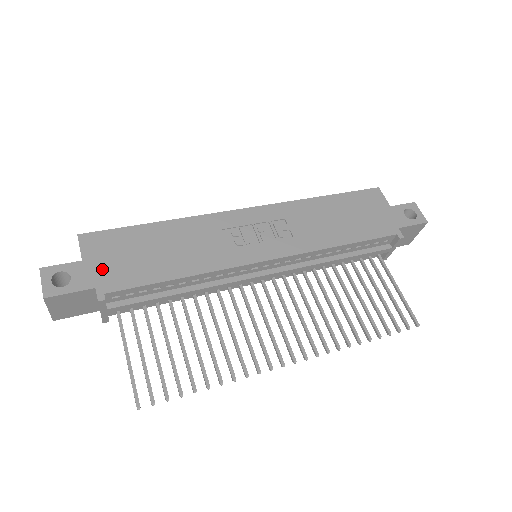
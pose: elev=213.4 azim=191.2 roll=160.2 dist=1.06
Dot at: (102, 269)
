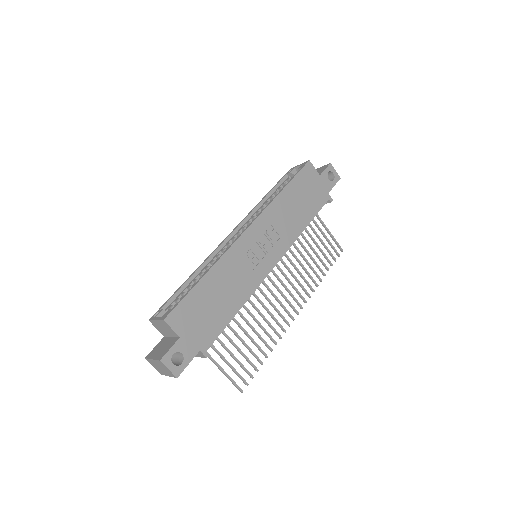
Dot at: (195, 335)
